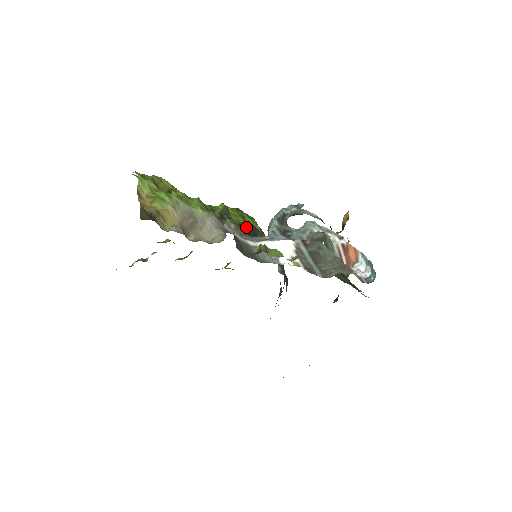
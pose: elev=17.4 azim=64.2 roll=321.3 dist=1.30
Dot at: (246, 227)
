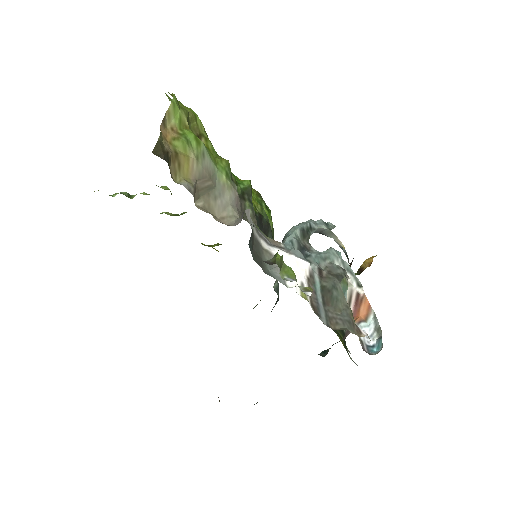
Dot at: (261, 219)
